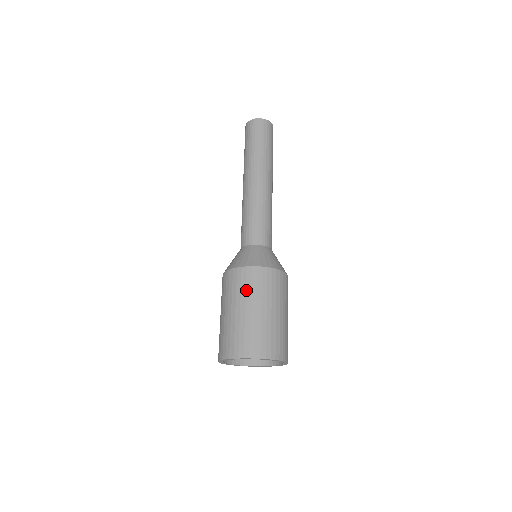
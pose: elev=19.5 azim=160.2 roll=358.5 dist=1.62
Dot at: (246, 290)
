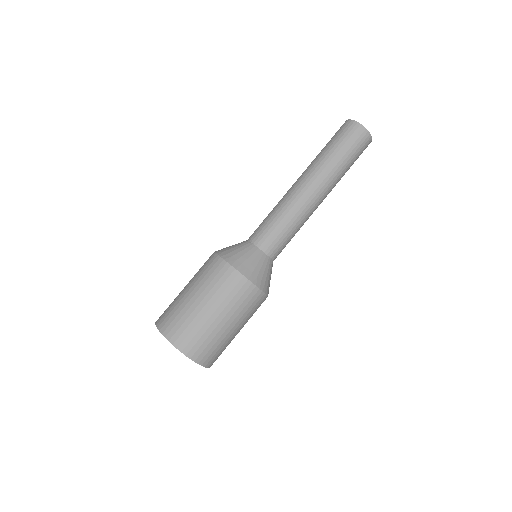
Dot at: (198, 271)
